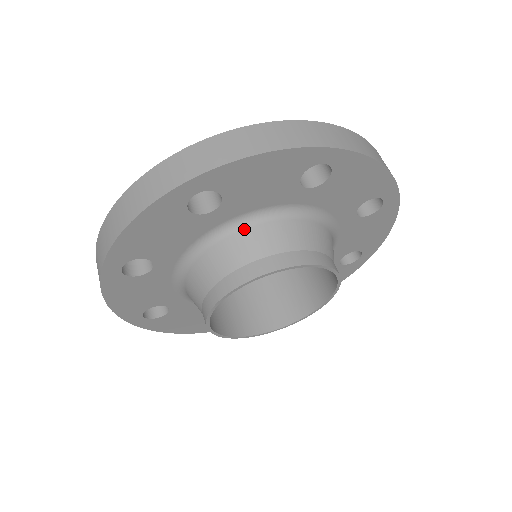
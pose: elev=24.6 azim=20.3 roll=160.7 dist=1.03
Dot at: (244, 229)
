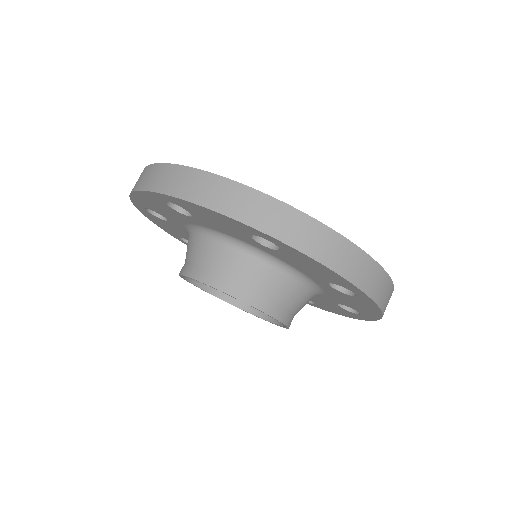
Dot at: (269, 264)
